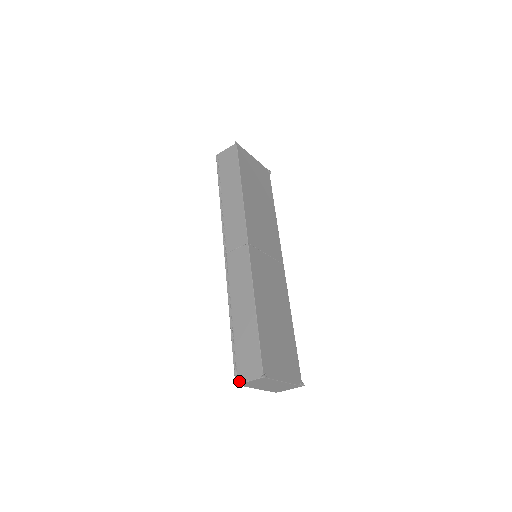
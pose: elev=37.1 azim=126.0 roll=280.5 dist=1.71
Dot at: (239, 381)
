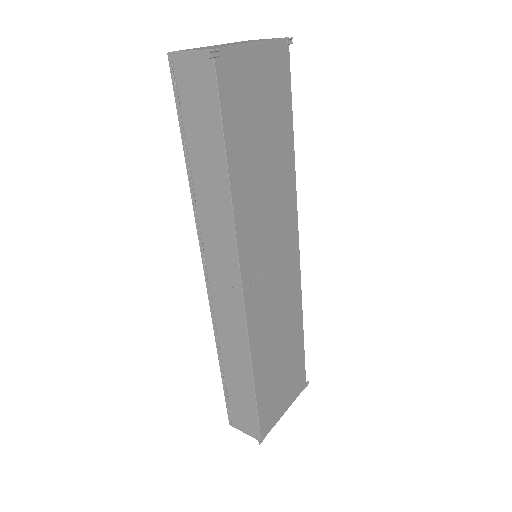
Dot at: (233, 426)
